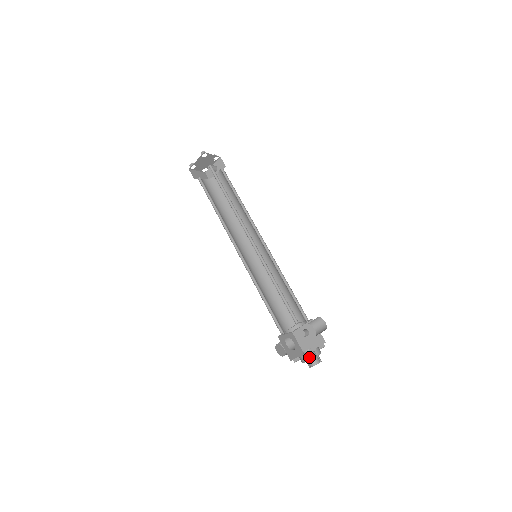
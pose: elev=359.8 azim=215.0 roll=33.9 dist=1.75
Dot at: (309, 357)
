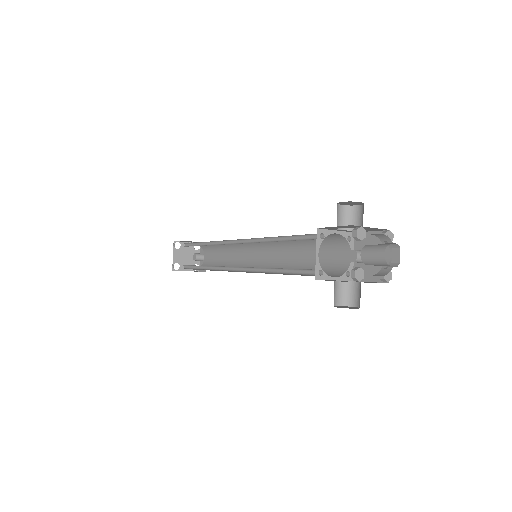
Dot at: (370, 253)
